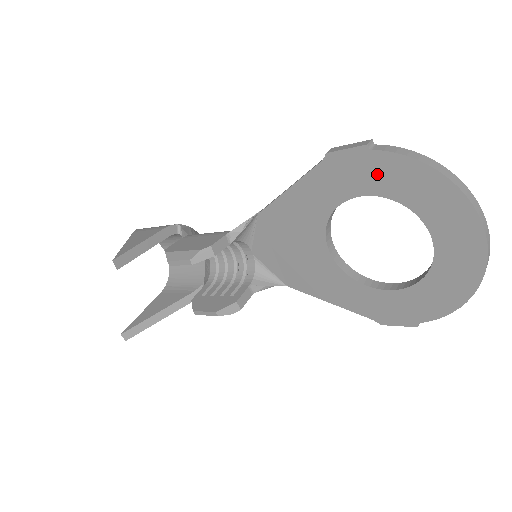
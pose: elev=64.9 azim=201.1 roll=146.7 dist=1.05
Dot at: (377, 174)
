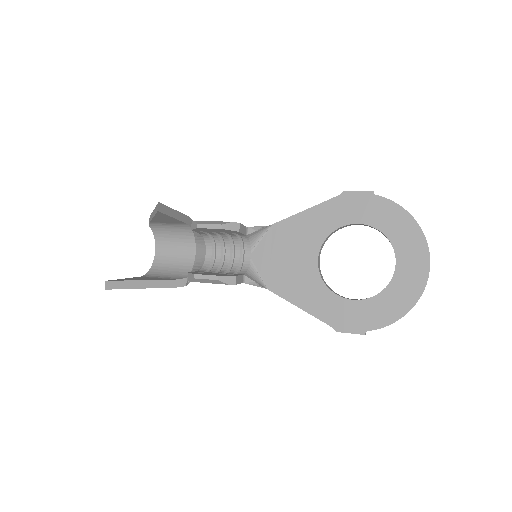
Dot at: (373, 211)
